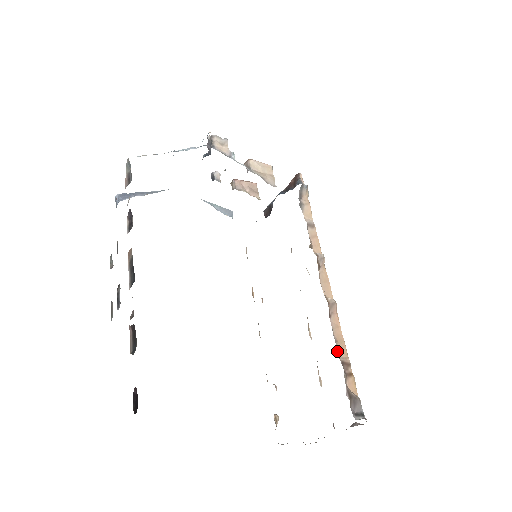
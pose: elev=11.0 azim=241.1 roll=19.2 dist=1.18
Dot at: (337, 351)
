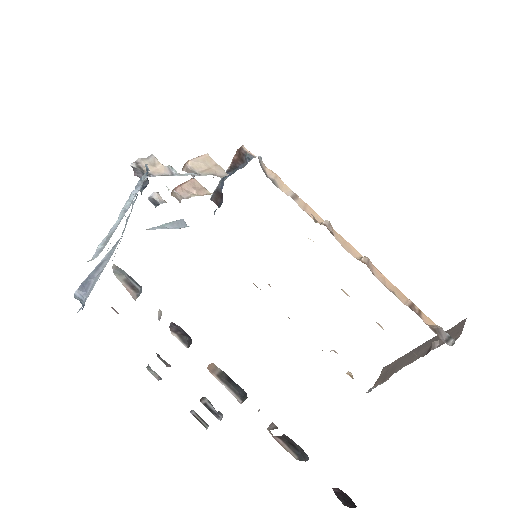
Dot at: occluded
